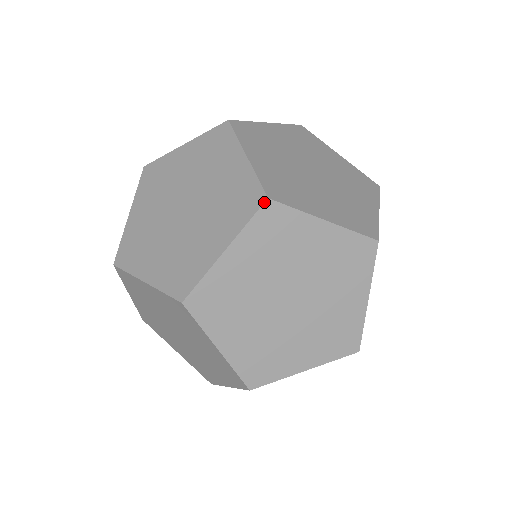
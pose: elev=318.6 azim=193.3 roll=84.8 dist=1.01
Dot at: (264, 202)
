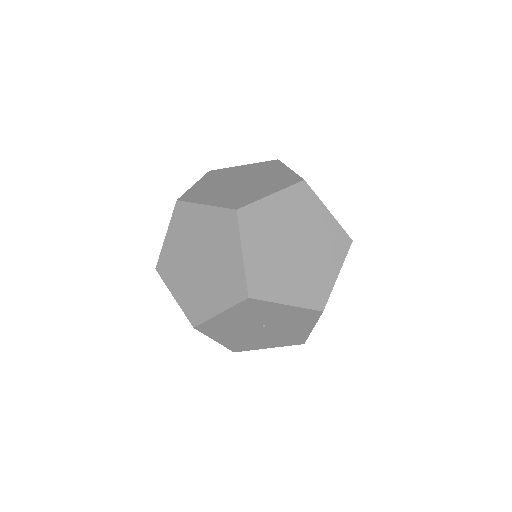
Dot at: (176, 203)
